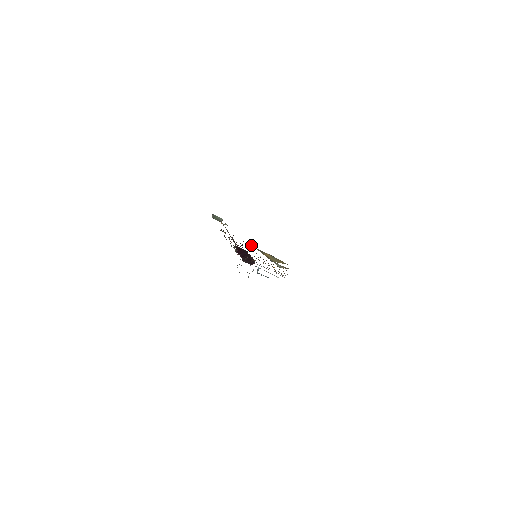
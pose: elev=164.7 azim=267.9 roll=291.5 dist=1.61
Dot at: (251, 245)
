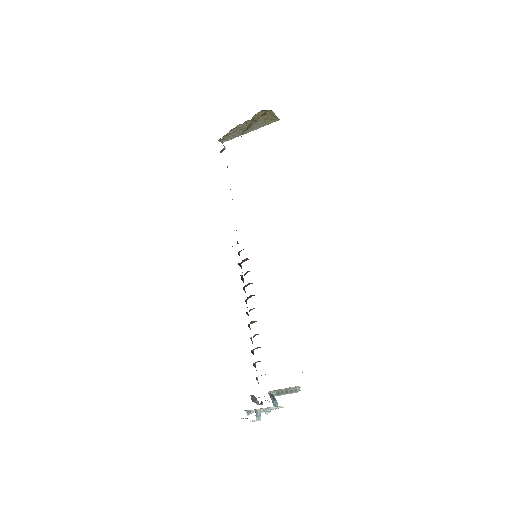
Dot at: occluded
